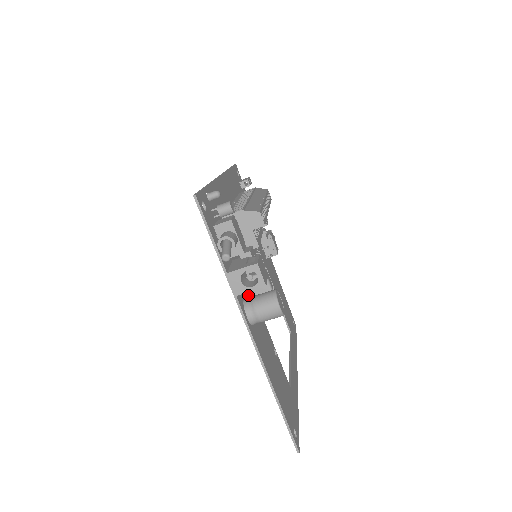
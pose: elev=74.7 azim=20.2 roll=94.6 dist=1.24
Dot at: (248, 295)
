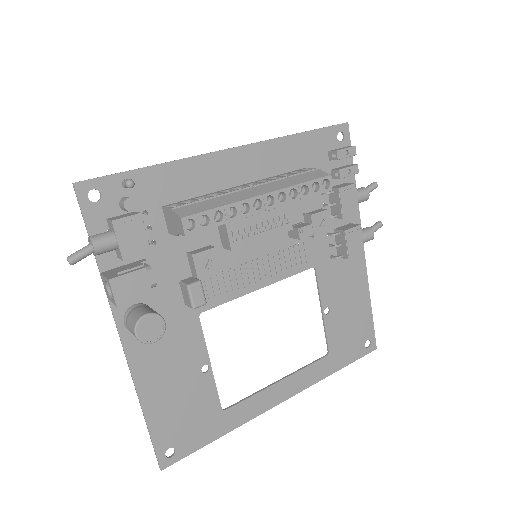
Dot at: (165, 300)
